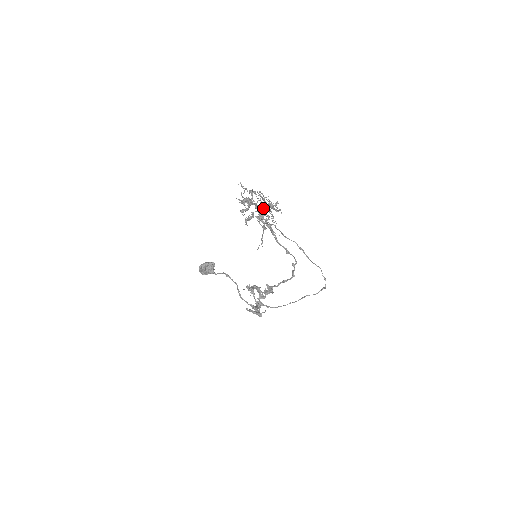
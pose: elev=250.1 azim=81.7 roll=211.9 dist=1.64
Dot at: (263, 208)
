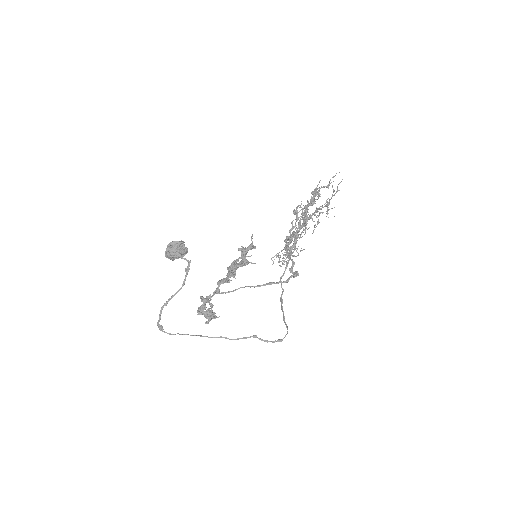
Dot at: (306, 225)
